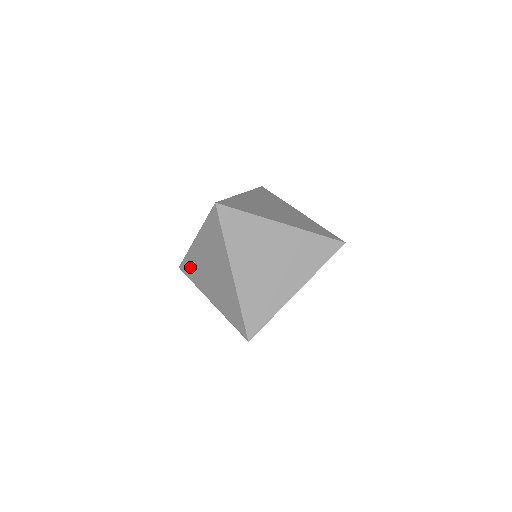
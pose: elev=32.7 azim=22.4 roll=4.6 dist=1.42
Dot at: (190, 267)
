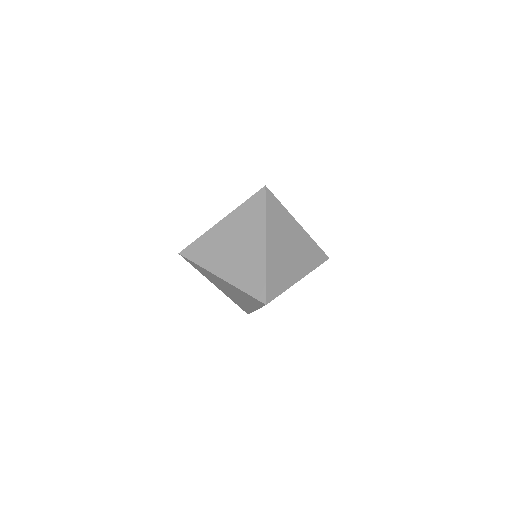
Dot at: occluded
